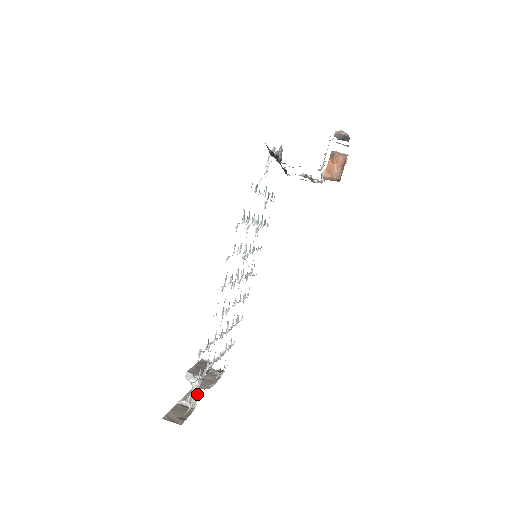
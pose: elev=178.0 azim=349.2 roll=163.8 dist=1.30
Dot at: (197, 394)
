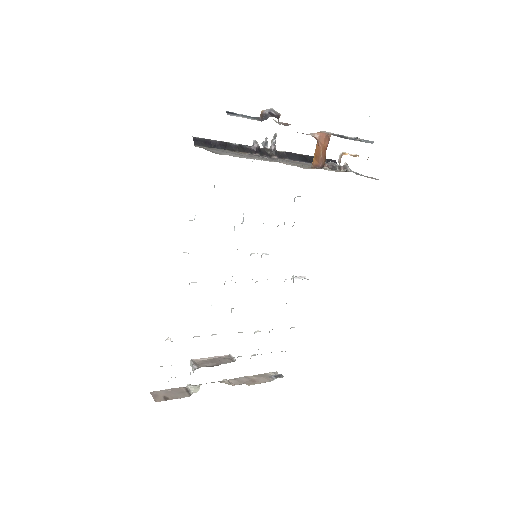
Dot at: occluded
